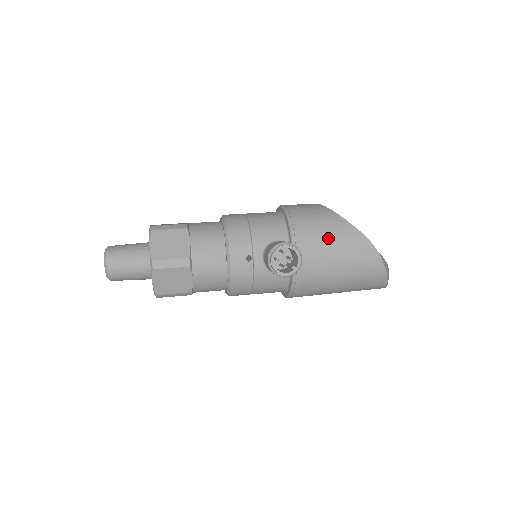
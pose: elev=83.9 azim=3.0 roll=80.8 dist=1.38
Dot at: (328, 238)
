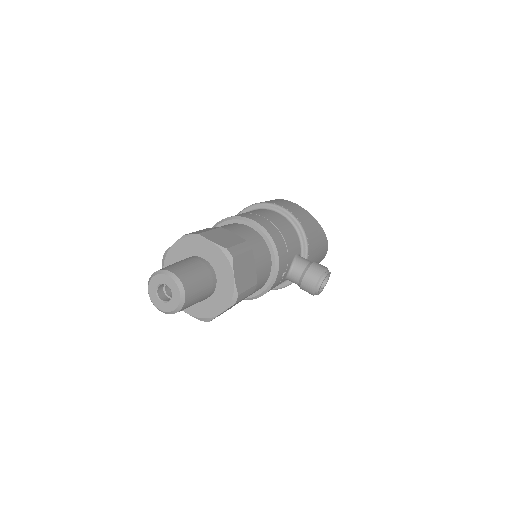
Dot at: (318, 248)
